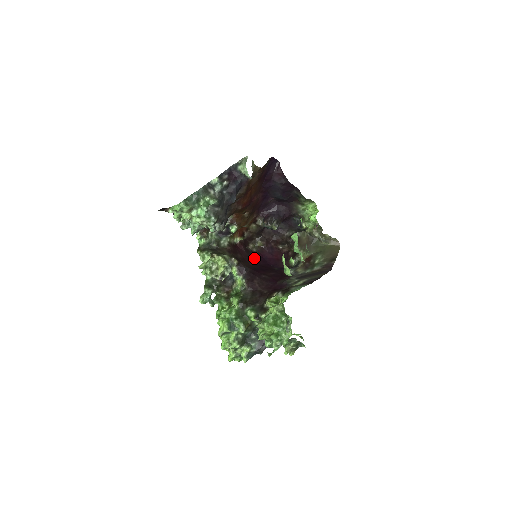
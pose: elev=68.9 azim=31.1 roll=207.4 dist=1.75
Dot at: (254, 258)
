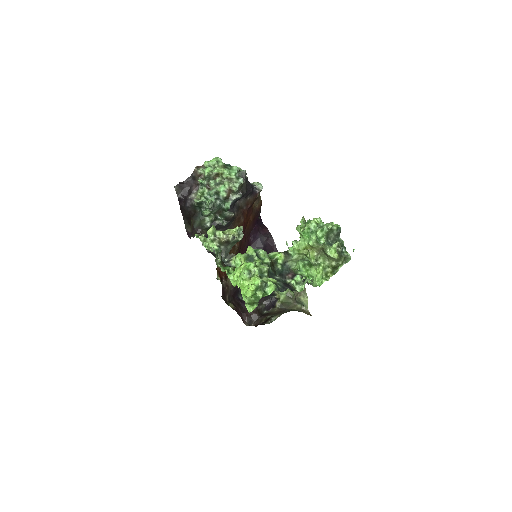
Dot at: occluded
